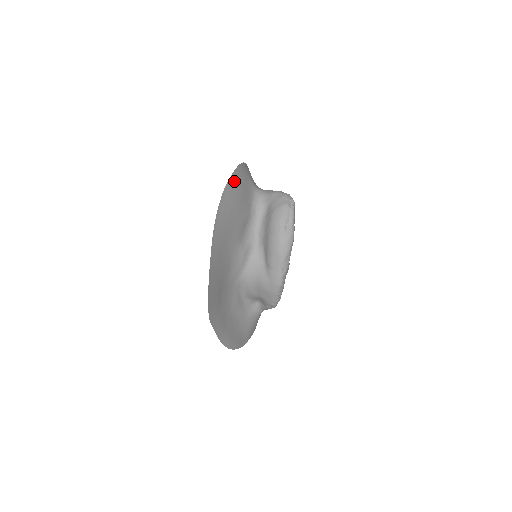
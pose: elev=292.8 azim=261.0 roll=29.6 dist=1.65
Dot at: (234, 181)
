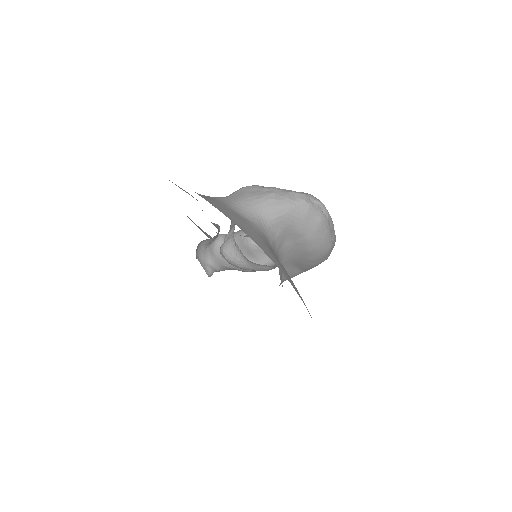
Dot at: (297, 292)
